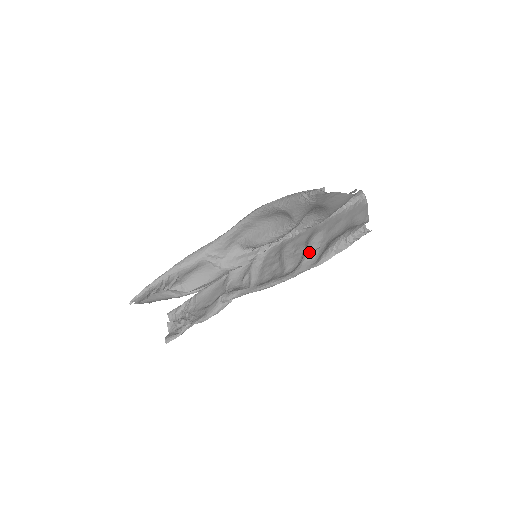
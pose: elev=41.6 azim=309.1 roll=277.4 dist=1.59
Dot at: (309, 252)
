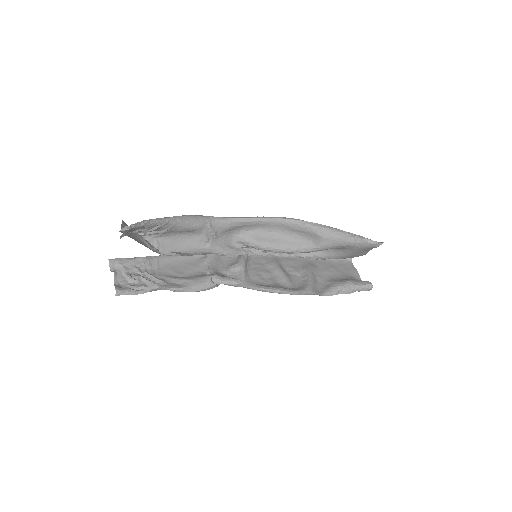
Dot at: (313, 280)
